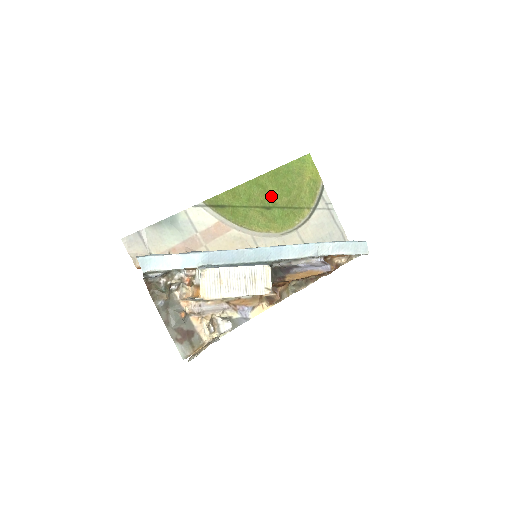
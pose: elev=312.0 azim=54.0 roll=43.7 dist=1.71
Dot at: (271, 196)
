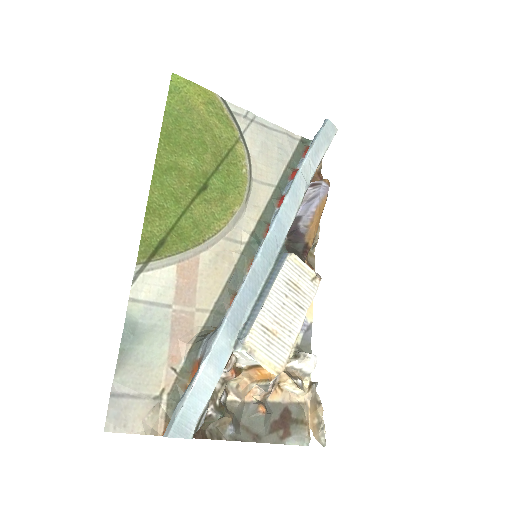
Dot at: (192, 170)
